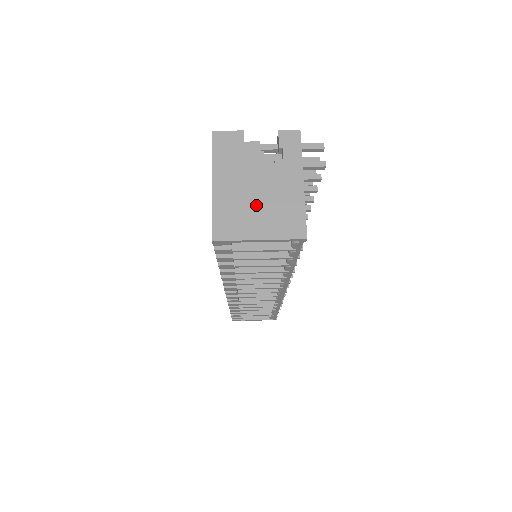
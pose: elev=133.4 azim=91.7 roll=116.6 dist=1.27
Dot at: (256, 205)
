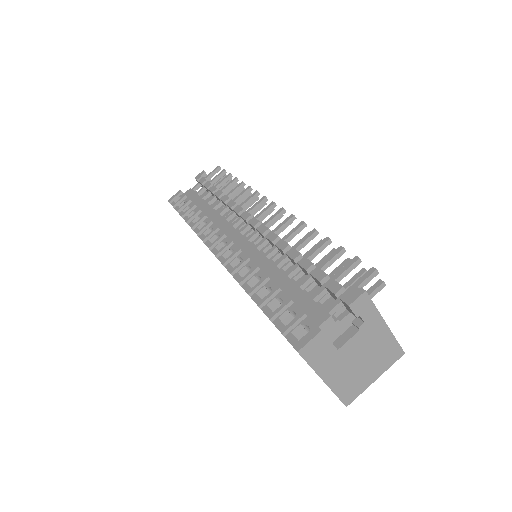
Dot at: (362, 366)
